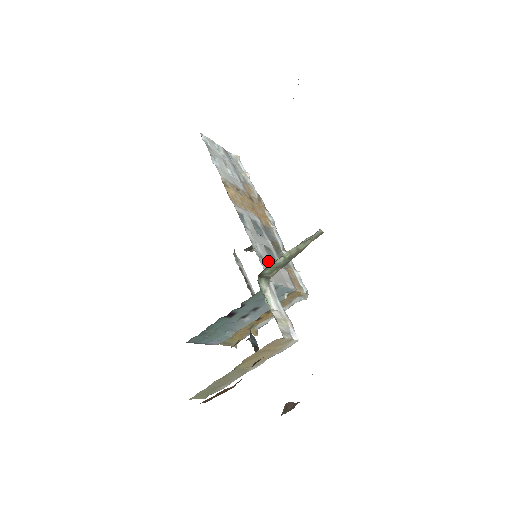
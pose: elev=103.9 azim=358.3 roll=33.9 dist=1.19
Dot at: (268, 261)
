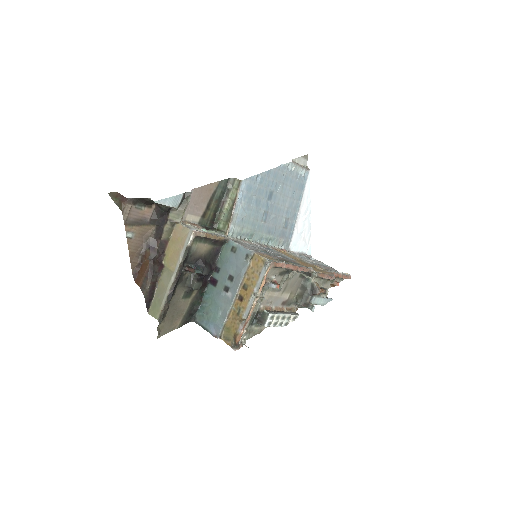
Dot at: (251, 246)
